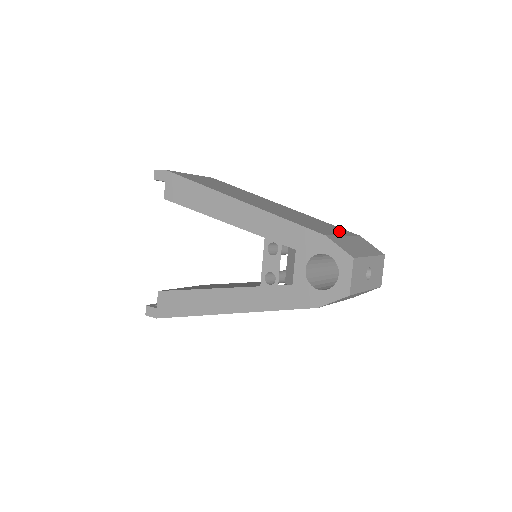
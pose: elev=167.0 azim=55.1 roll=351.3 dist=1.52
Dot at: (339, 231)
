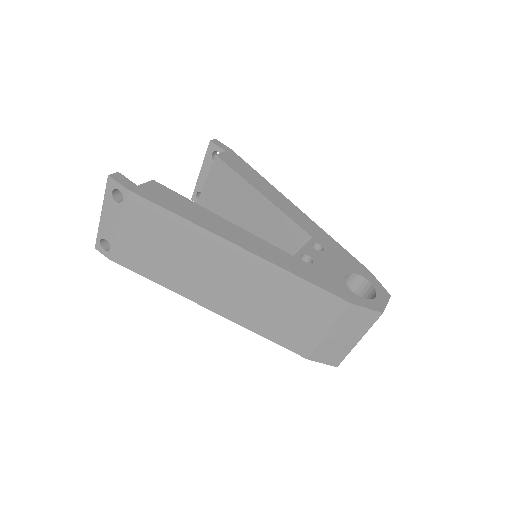
Dot at: (322, 317)
